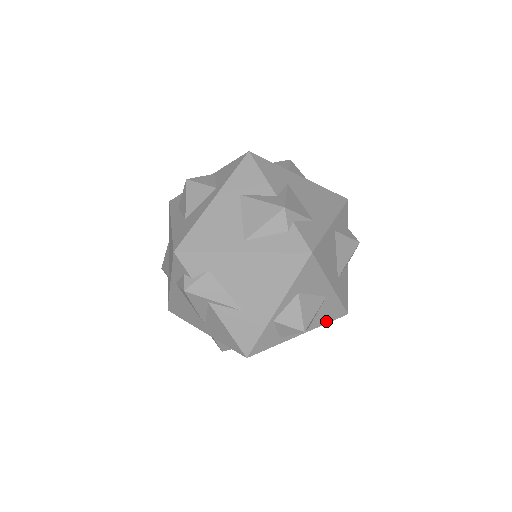
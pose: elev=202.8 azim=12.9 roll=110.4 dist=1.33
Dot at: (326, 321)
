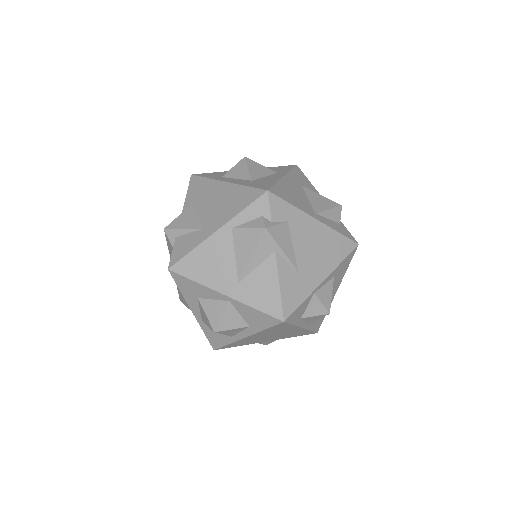
Dot at: (312, 328)
